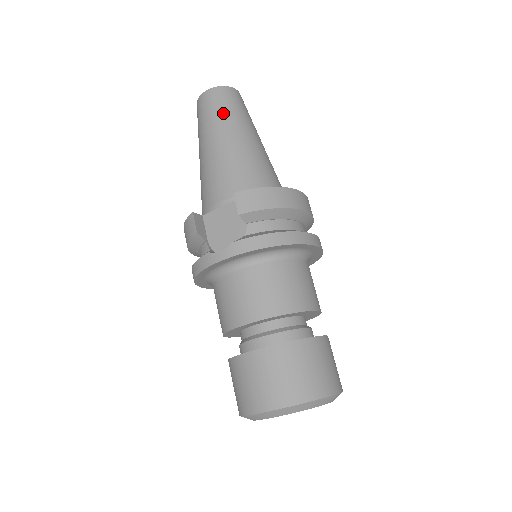
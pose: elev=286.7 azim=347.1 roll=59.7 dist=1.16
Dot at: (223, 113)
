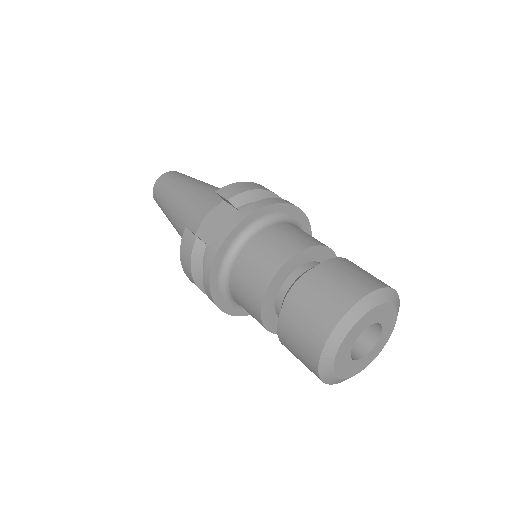
Dot at: (179, 179)
